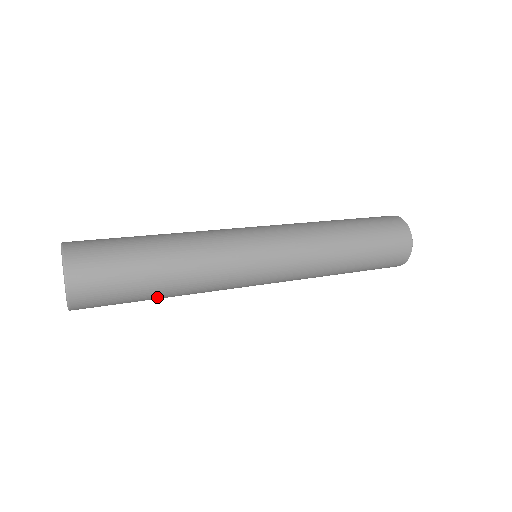
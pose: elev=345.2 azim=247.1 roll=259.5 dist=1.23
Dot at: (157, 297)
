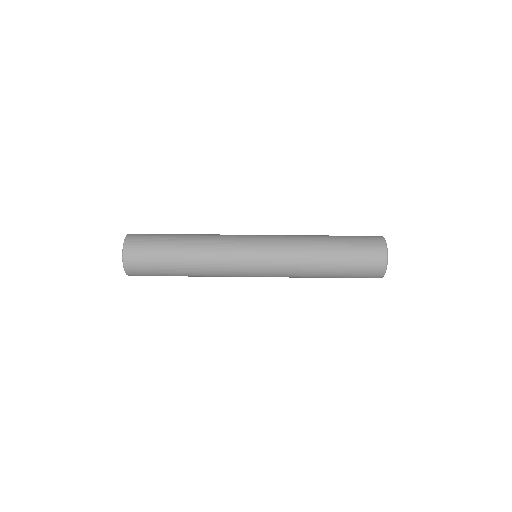
Dot at: occluded
